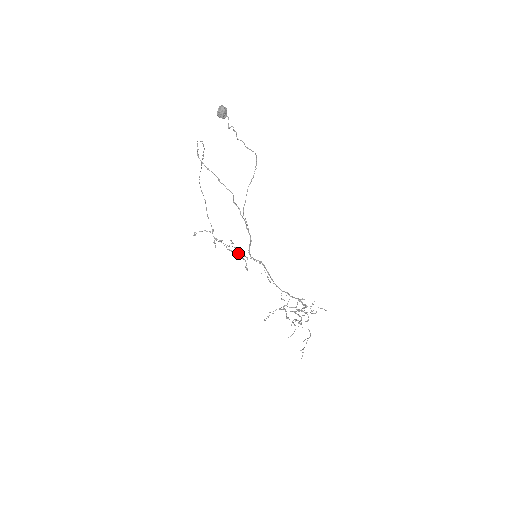
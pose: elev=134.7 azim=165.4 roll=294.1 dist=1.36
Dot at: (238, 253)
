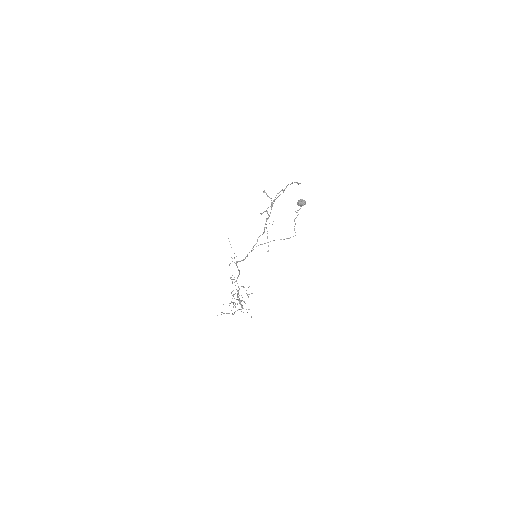
Dot at: occluded
